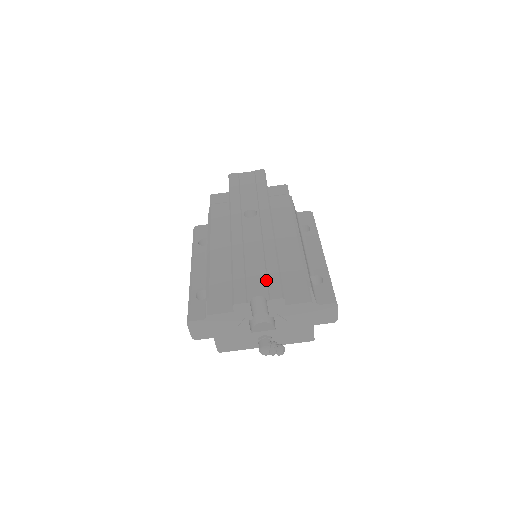
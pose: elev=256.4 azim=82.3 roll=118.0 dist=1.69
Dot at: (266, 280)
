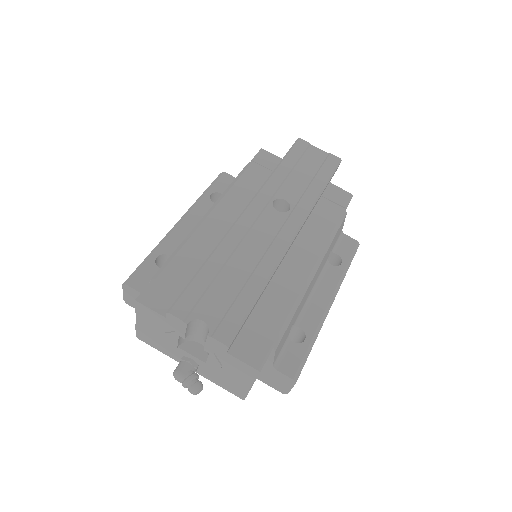
Dot at: (229, 307)
